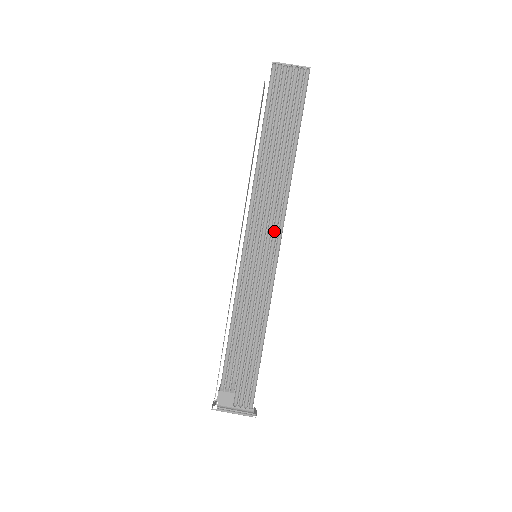
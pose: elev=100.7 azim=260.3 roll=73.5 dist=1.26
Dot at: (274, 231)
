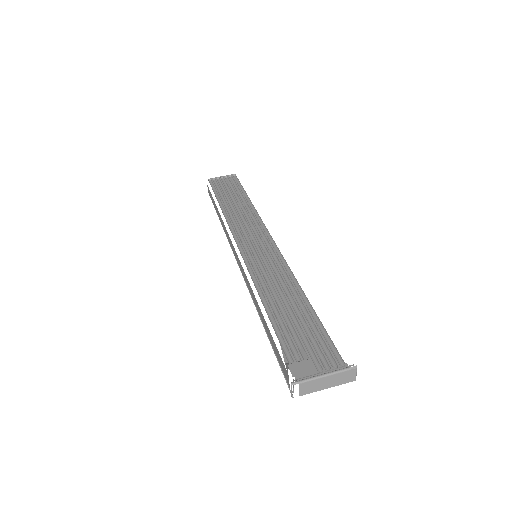
Dot at: (262, 236)
